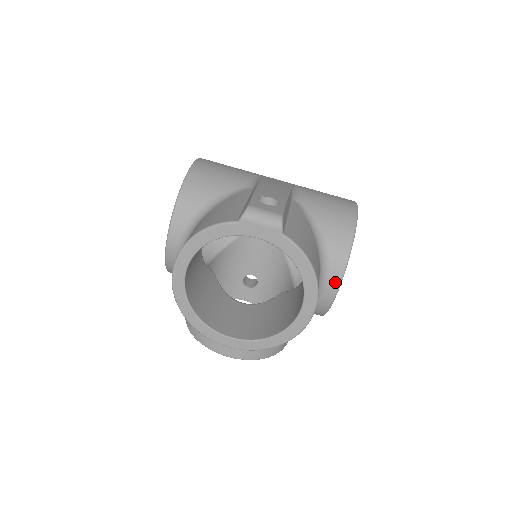
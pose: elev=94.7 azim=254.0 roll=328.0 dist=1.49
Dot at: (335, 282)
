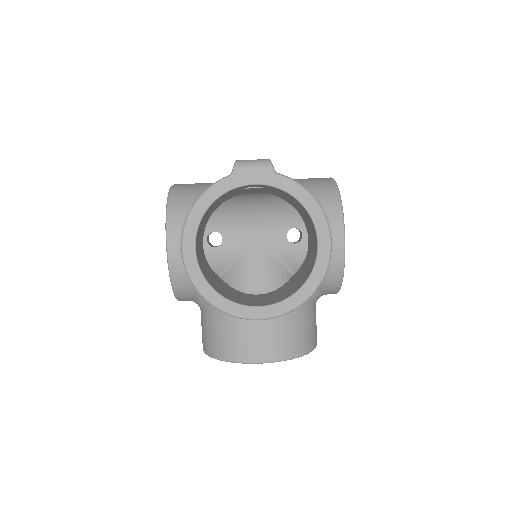
Dot at: (339, 233)
